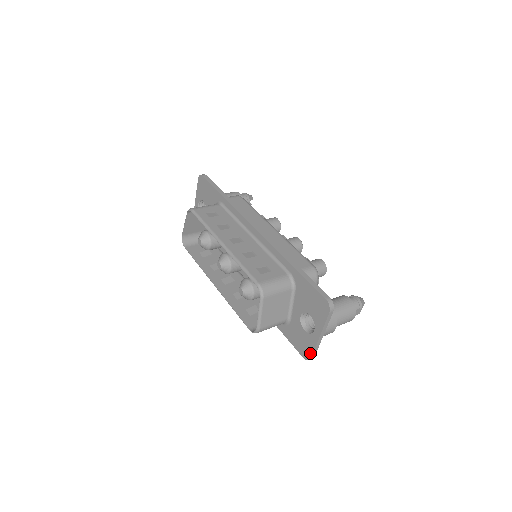
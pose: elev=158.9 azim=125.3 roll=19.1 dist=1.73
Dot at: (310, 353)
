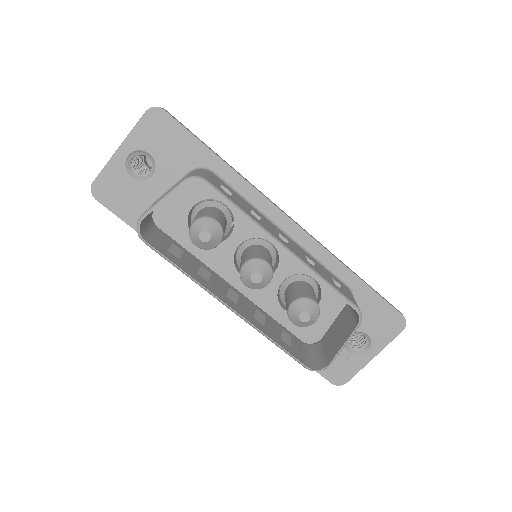
Dot at: (349, 377)
